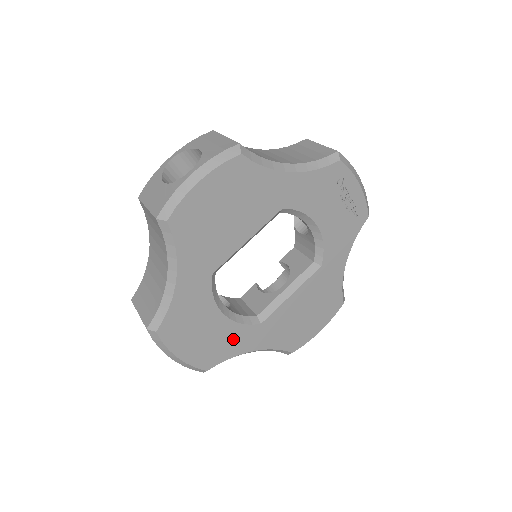
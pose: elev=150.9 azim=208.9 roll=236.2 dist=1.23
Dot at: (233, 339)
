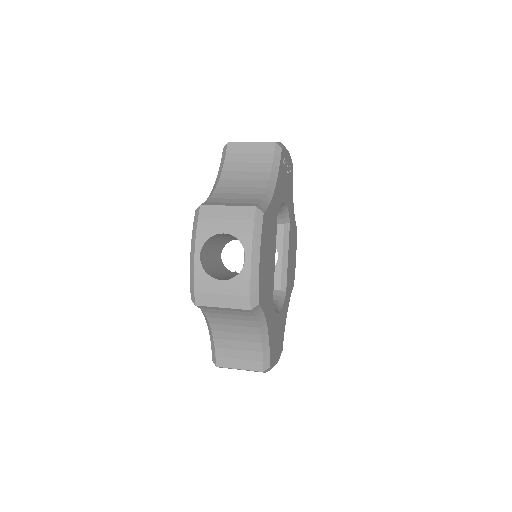
Dot at: (283, 318)
